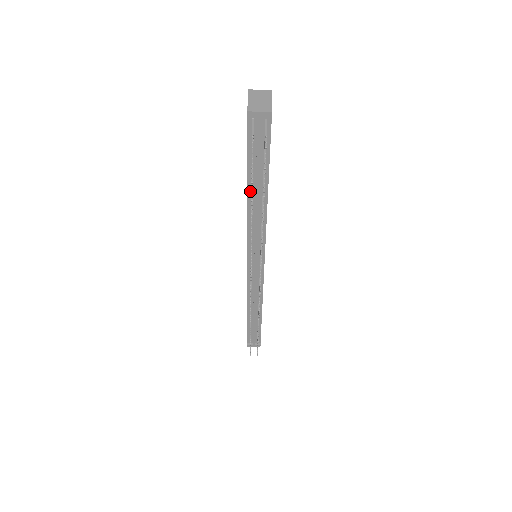
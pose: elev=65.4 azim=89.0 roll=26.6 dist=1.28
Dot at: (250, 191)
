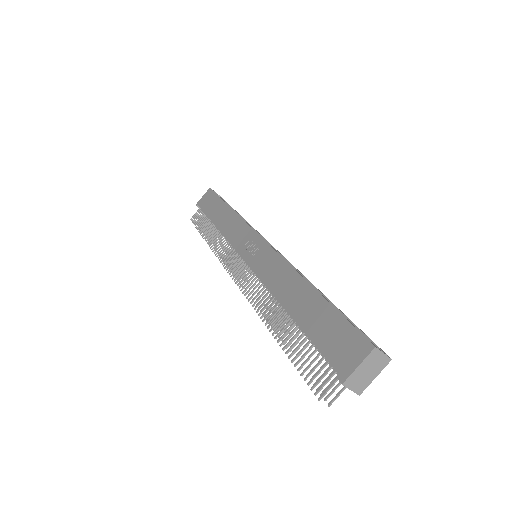
Dot at: (290, 314)
